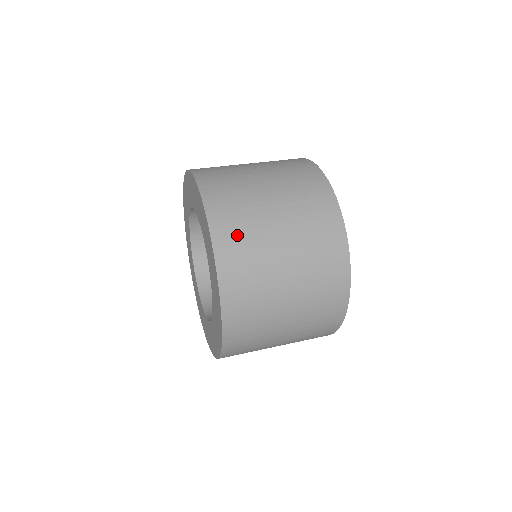
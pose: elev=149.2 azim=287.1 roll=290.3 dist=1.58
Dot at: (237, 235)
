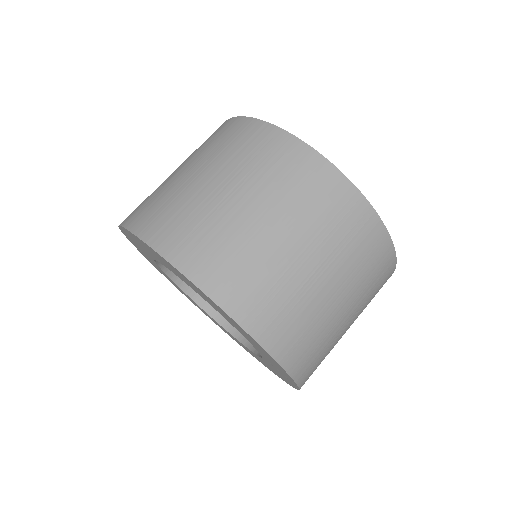
Dot at: (228, 266)
